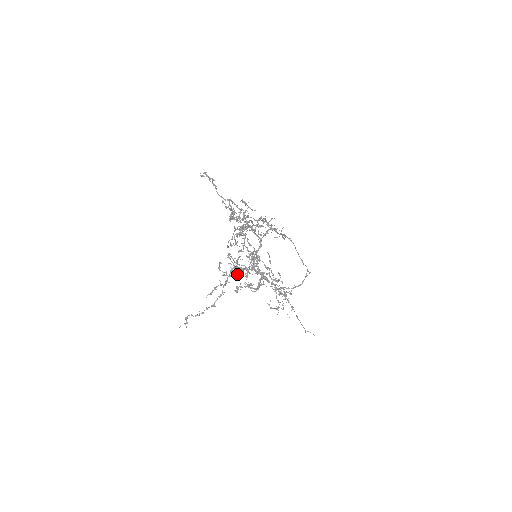
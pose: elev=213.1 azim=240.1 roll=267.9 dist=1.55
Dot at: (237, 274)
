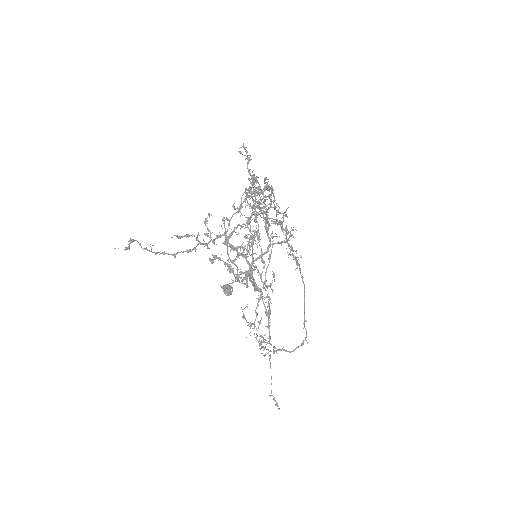
Dot at: (224, 288)
